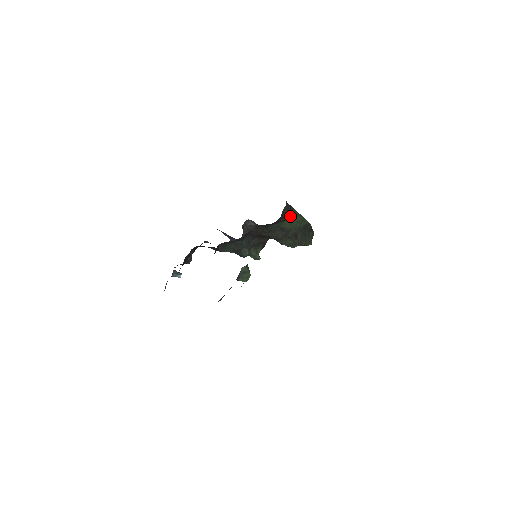
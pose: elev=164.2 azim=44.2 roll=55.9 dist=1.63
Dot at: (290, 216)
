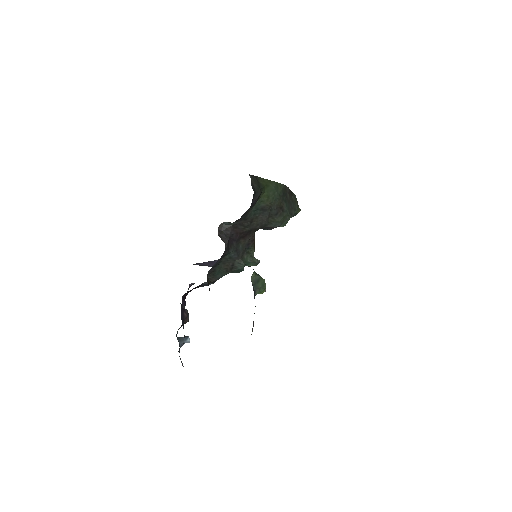
Dot at: (262, 188)
